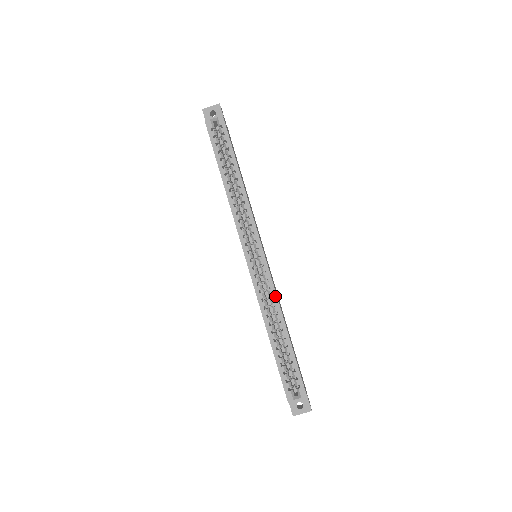
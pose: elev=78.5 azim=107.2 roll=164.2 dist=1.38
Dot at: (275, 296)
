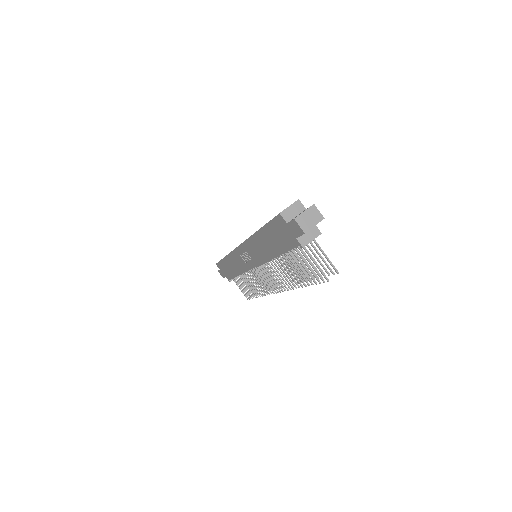
Dot at: occluded
